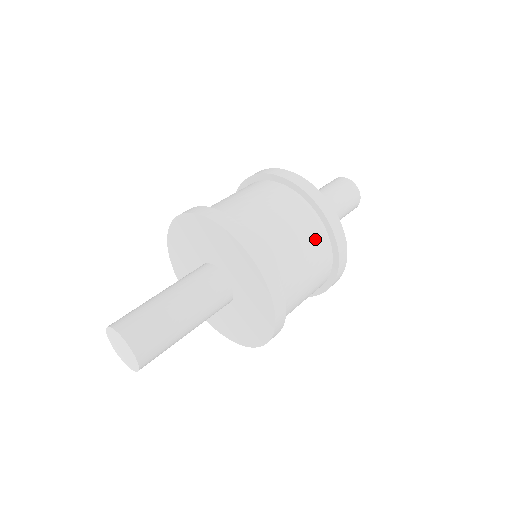
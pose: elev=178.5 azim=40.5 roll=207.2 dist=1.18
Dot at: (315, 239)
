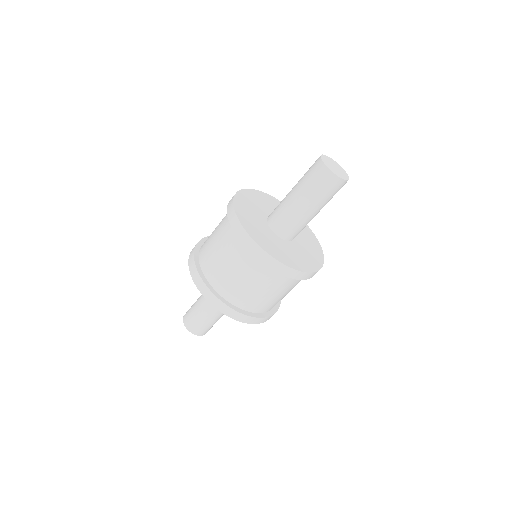
Dot at: (285, 284)
